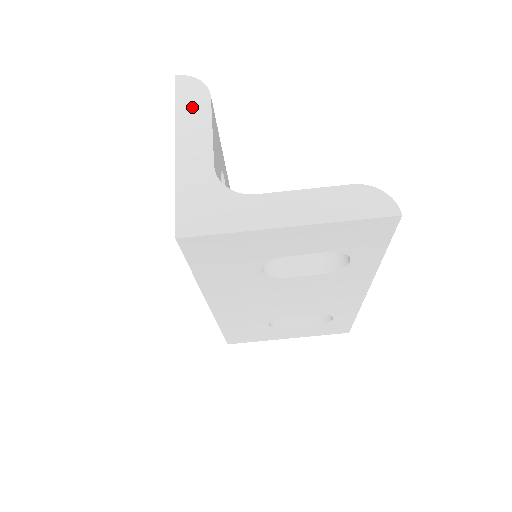
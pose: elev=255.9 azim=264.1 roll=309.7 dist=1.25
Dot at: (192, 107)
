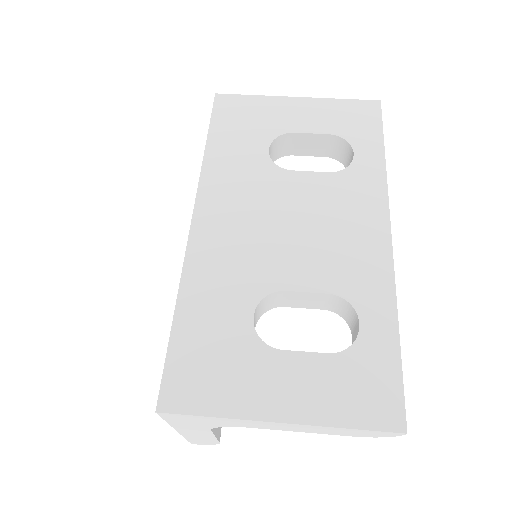
Dot at: occluded
